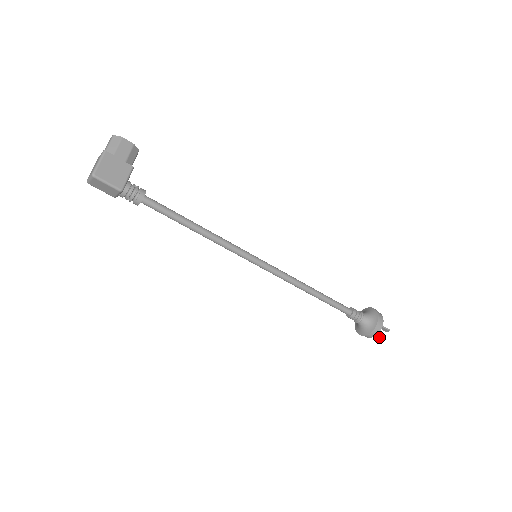
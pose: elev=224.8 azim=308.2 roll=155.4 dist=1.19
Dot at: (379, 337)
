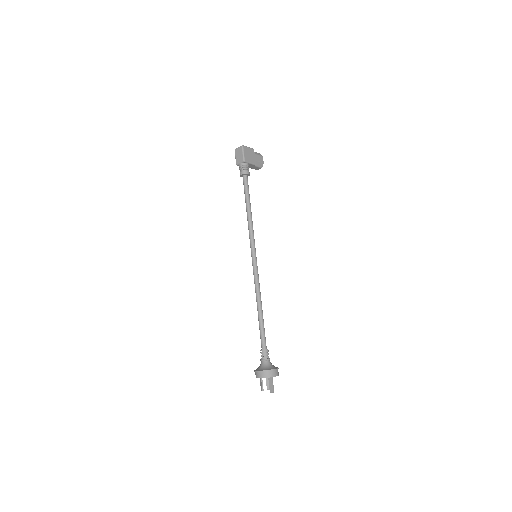
Dot at: (263, 390)
